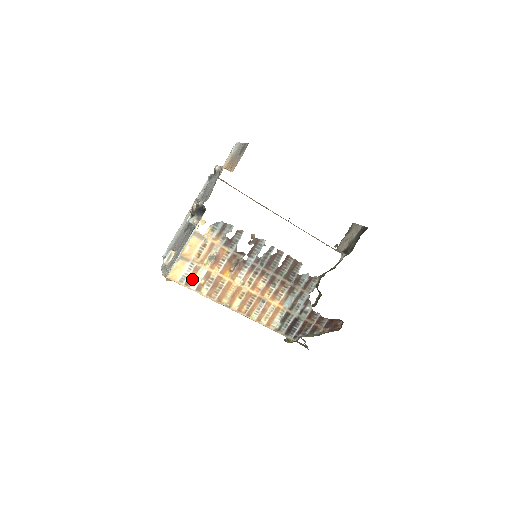
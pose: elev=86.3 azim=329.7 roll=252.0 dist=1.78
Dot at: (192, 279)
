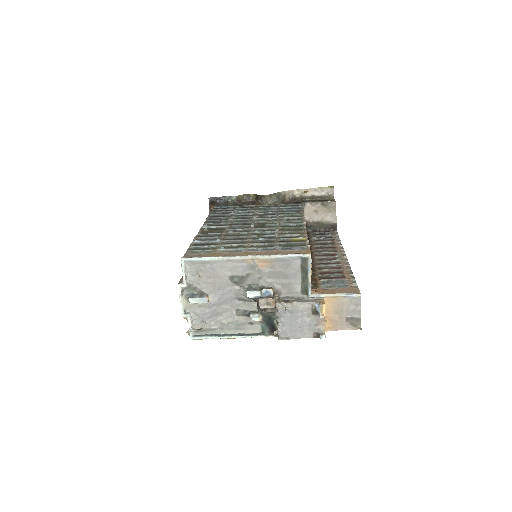
Dot at: occluded
